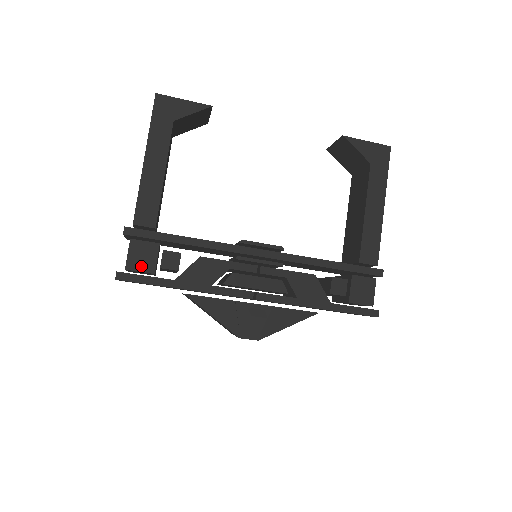
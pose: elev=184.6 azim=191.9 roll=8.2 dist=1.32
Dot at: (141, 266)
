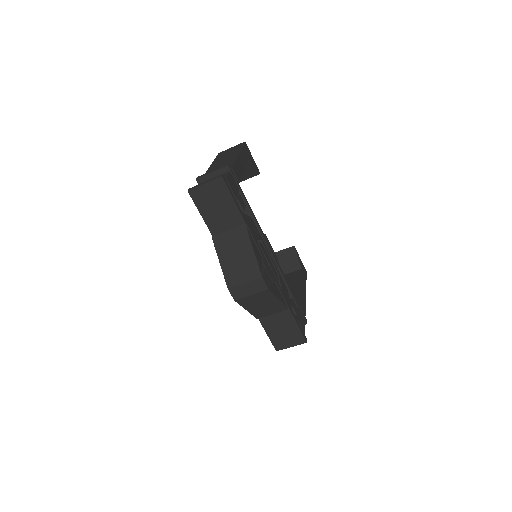
Dot at: (232, 187)
